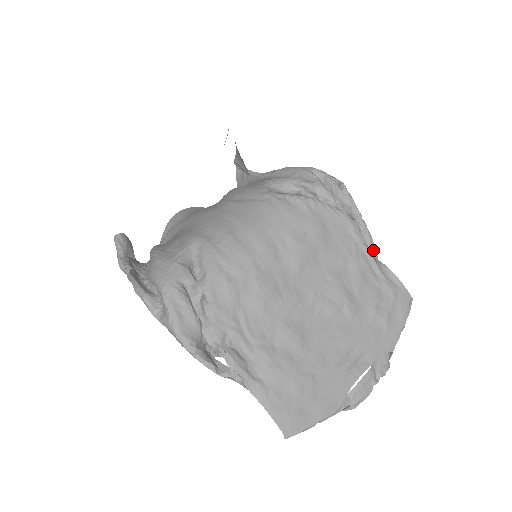
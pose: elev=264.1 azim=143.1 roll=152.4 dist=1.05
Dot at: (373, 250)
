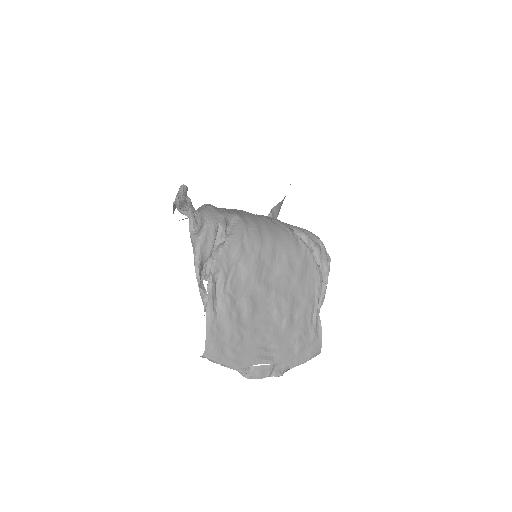
Dot at: (320, 307)
